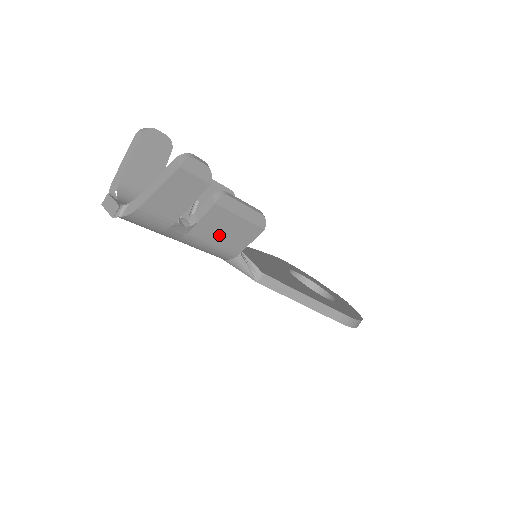
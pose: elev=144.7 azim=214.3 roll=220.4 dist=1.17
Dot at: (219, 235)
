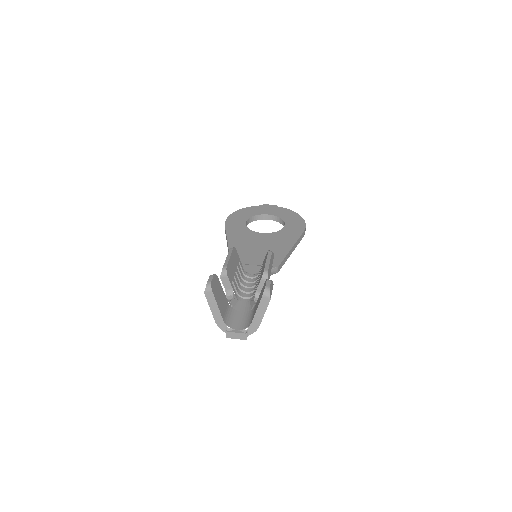
Dot at: occluded
